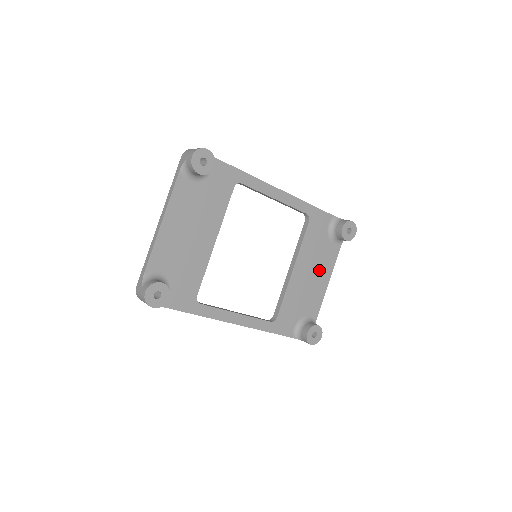
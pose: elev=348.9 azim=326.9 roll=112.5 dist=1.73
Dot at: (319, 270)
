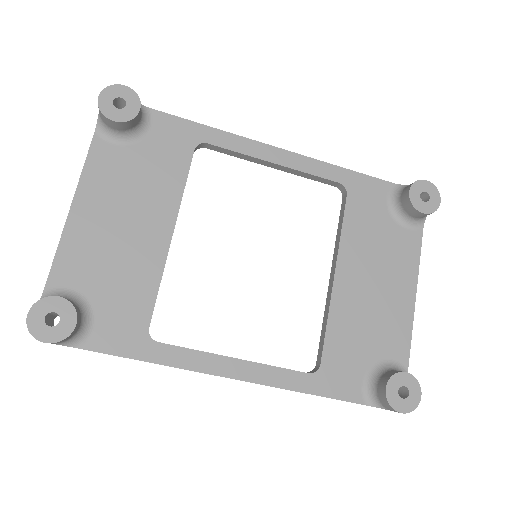
Dot at: (389, 275)
